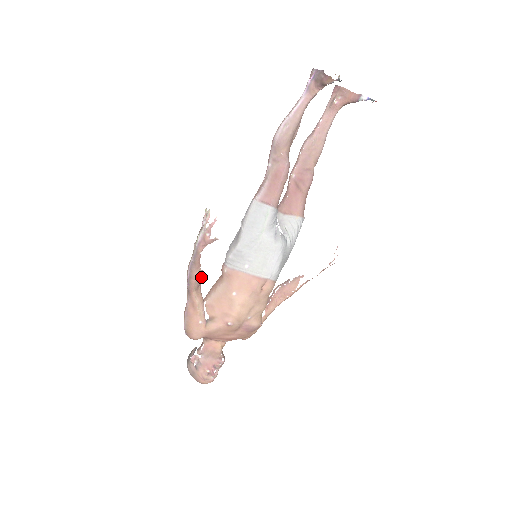
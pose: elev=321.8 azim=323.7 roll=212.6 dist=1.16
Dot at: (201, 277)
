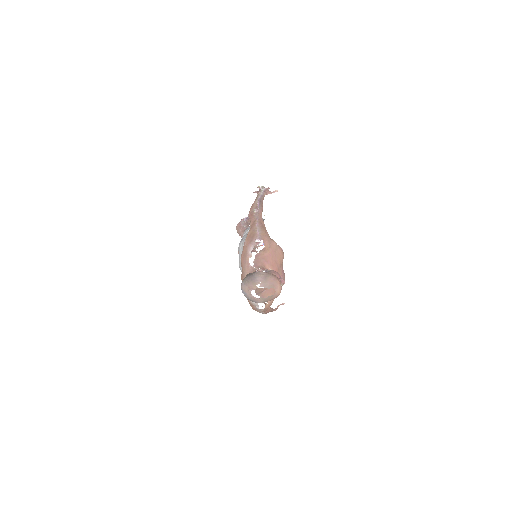
Dot at: occluded
